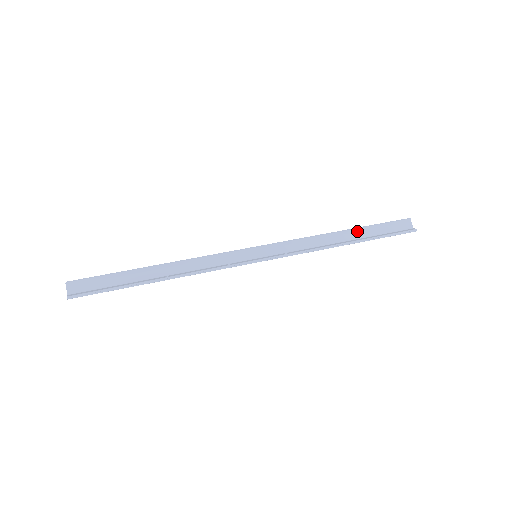
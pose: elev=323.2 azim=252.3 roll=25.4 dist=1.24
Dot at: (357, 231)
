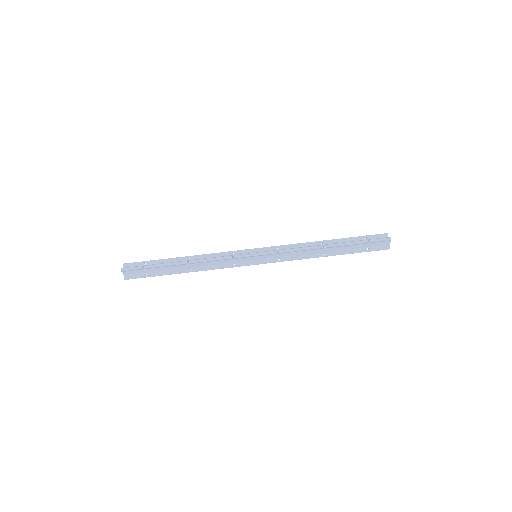
Dot at: (341, 246)
